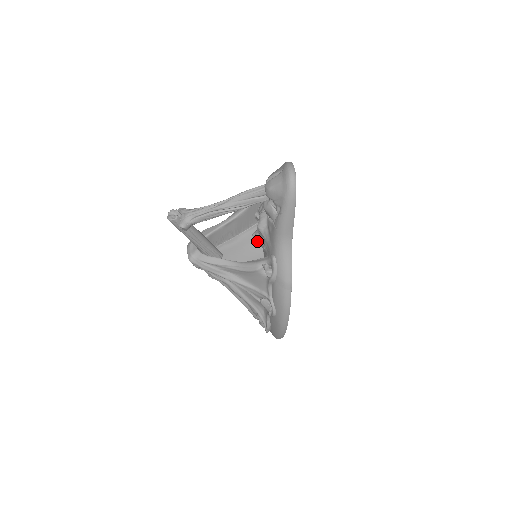
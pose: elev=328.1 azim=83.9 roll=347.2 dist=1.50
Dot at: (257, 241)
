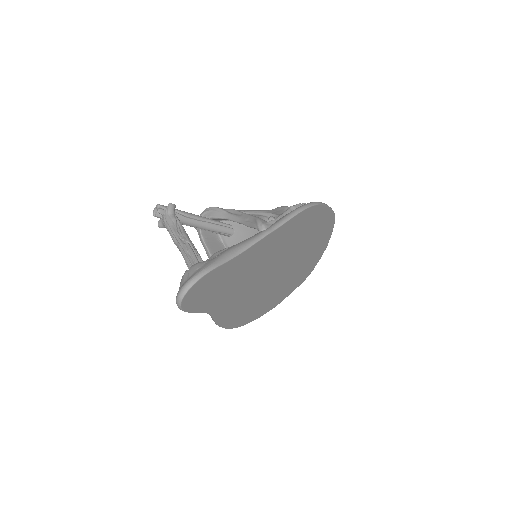
Dot at: occluded
